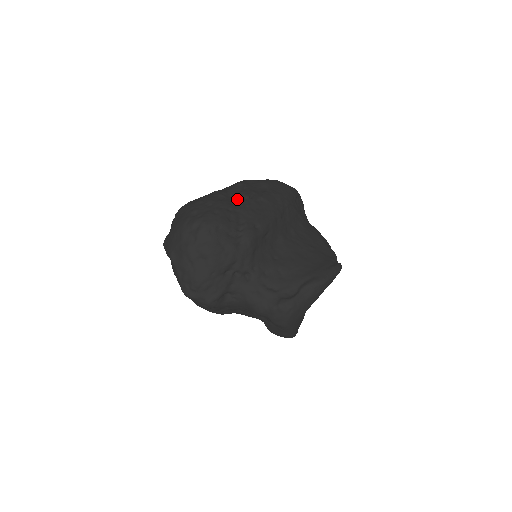
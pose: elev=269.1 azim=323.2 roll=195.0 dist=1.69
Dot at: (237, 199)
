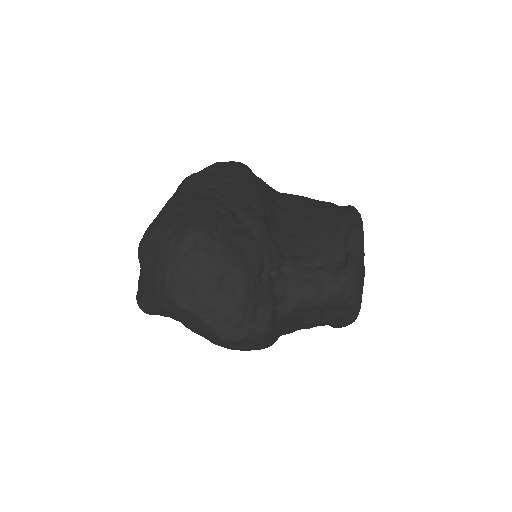
Dot at: (204, 192)
